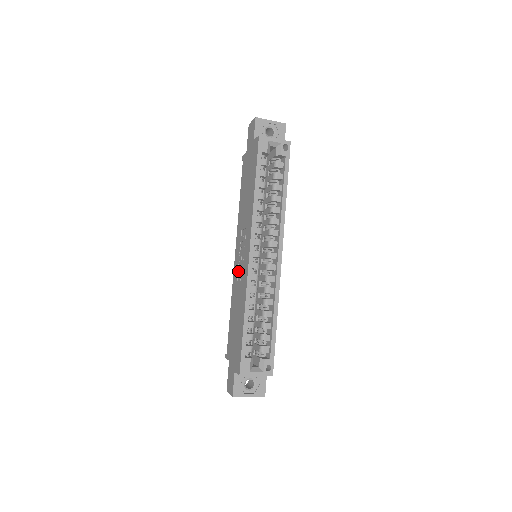
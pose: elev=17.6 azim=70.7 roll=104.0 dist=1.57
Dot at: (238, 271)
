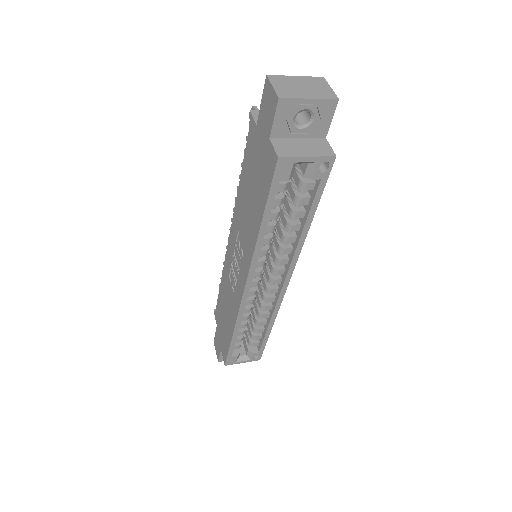
Dot at: (230, 270)
